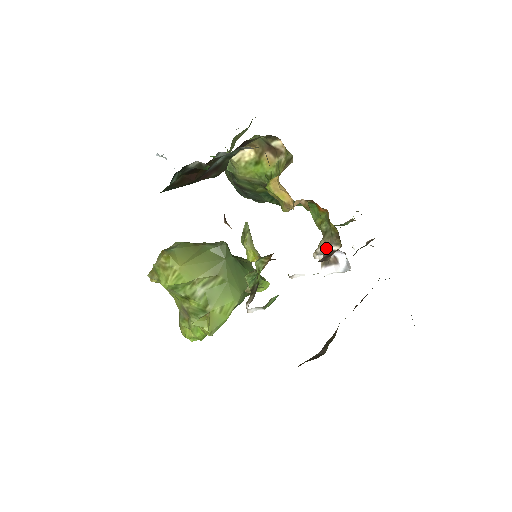
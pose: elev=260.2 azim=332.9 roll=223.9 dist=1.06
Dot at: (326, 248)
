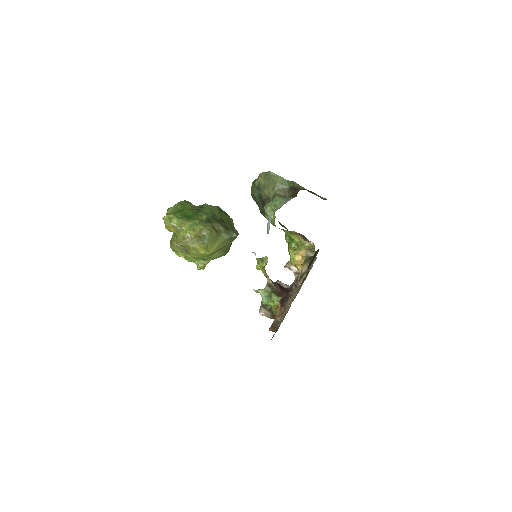
Dot at: (296, 268)
